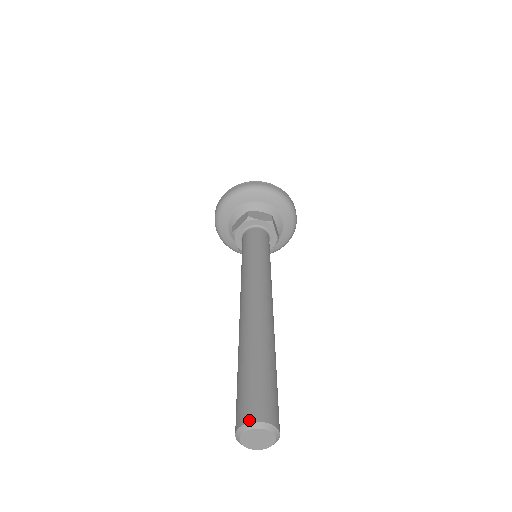
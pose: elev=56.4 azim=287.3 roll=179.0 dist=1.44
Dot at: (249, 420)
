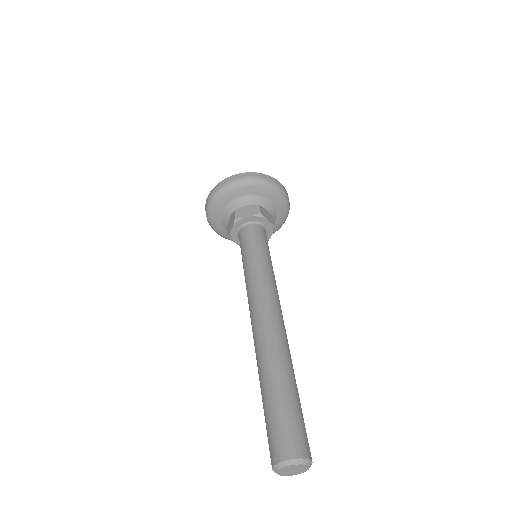
Dot at: (299, 456)
